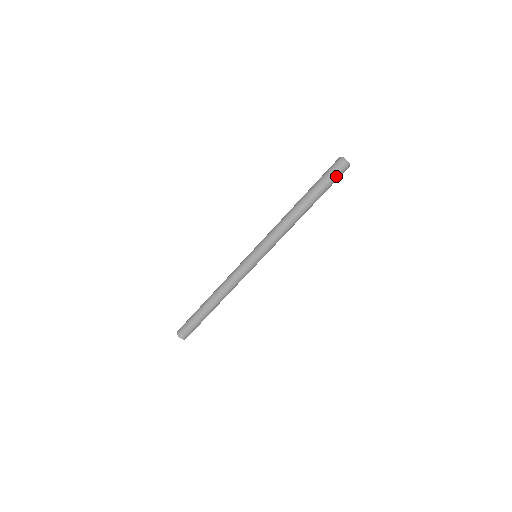
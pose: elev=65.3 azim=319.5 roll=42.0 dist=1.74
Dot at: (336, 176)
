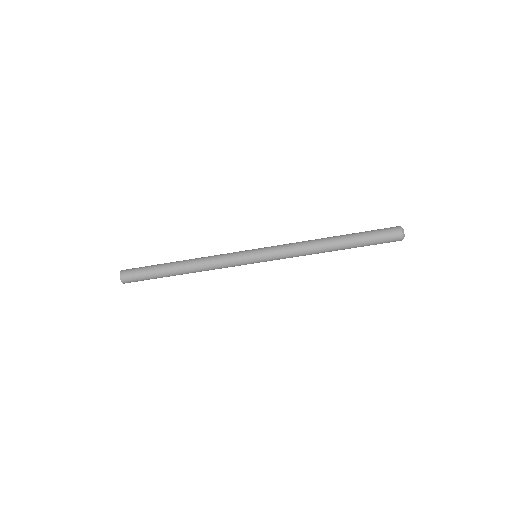
Dot at: (385, 241)
